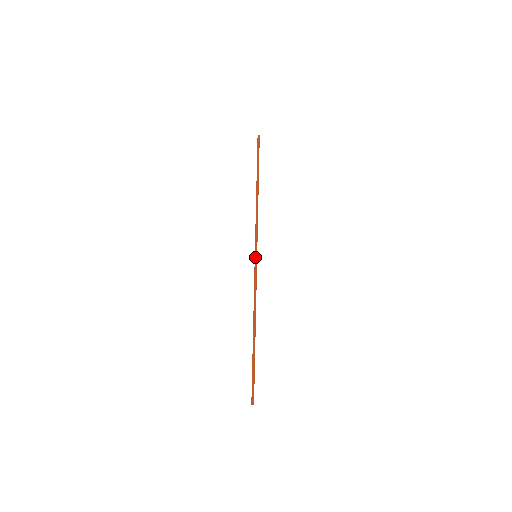
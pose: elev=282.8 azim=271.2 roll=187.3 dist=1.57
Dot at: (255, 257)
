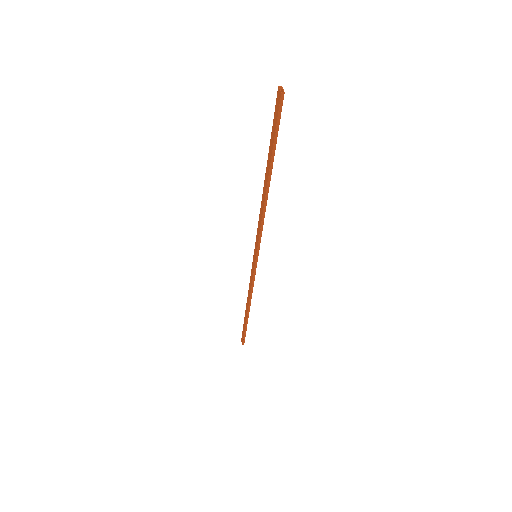
Dot at: (254, 251)
